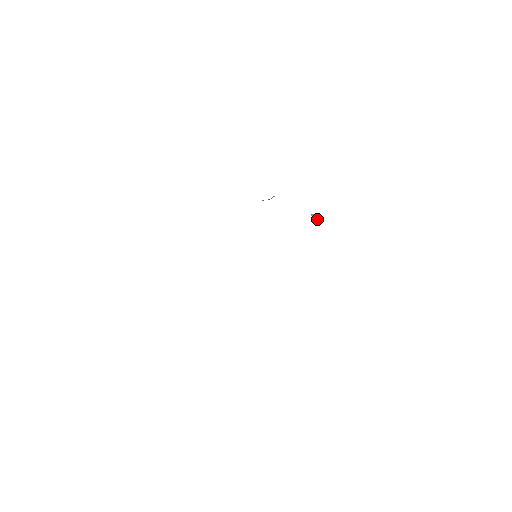
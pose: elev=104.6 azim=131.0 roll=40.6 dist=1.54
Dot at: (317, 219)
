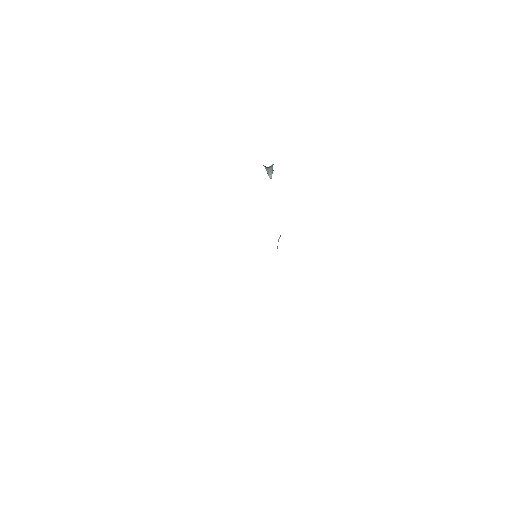
Dot at: (267, 168)
